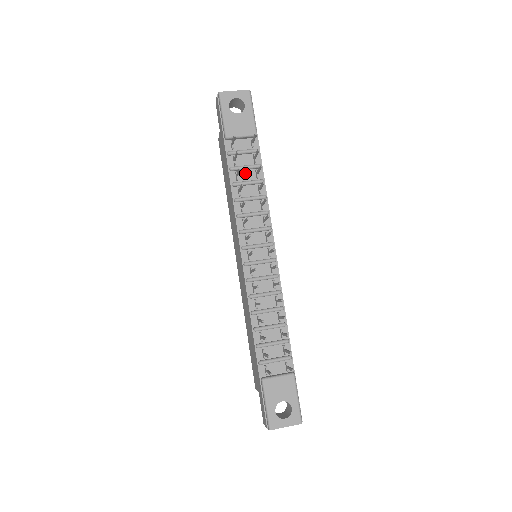
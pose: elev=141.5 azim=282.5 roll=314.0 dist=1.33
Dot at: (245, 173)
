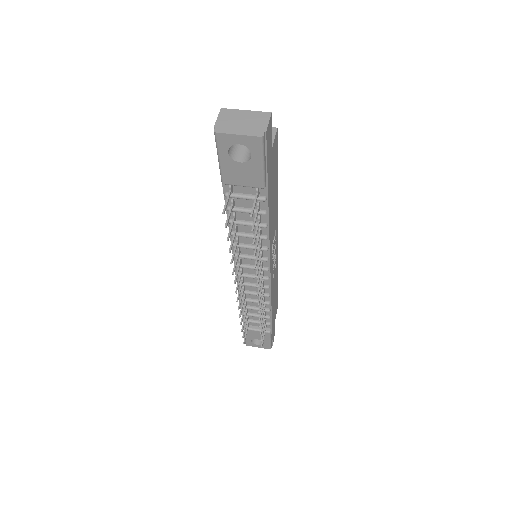
Dot at: (246, 214)
